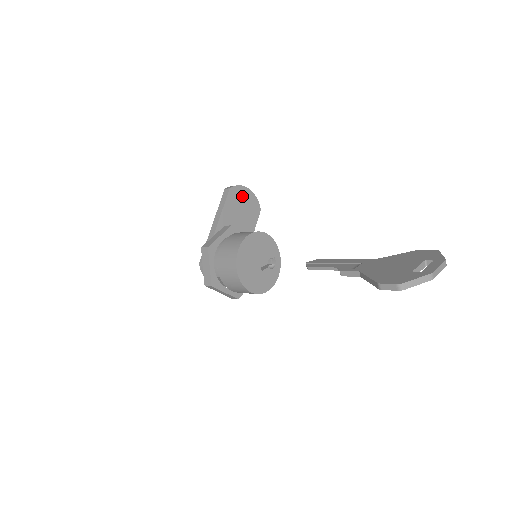
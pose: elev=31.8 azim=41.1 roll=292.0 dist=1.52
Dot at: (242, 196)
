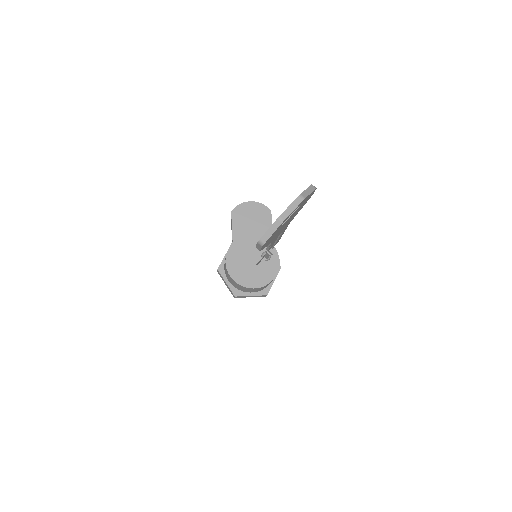
Dot at: (246, 211)
